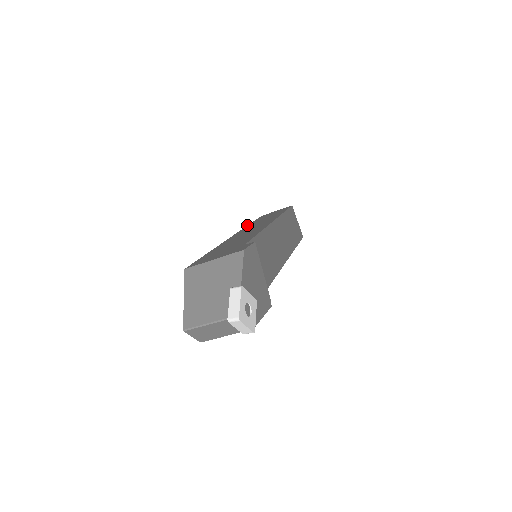
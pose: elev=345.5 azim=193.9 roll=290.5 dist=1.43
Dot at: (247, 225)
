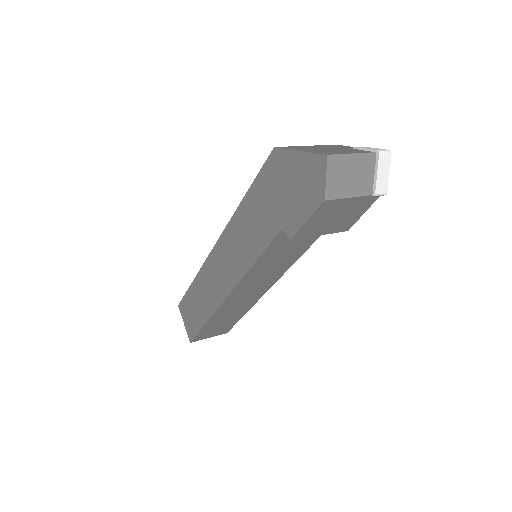
Dot at: occluded
